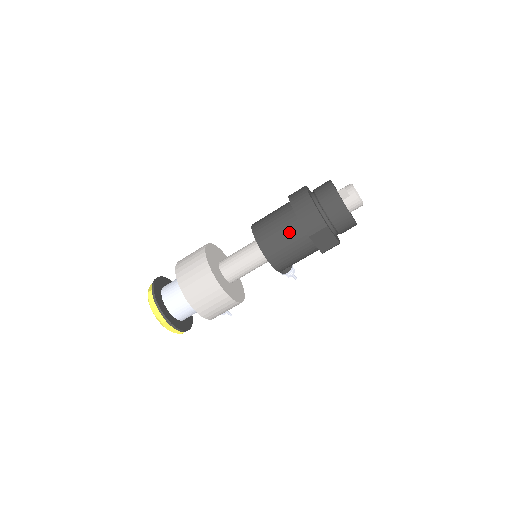
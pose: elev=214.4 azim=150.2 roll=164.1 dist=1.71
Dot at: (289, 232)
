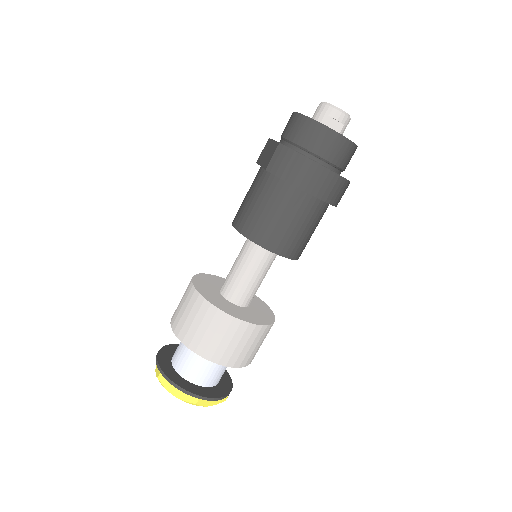
Dot at: (316, 220)
